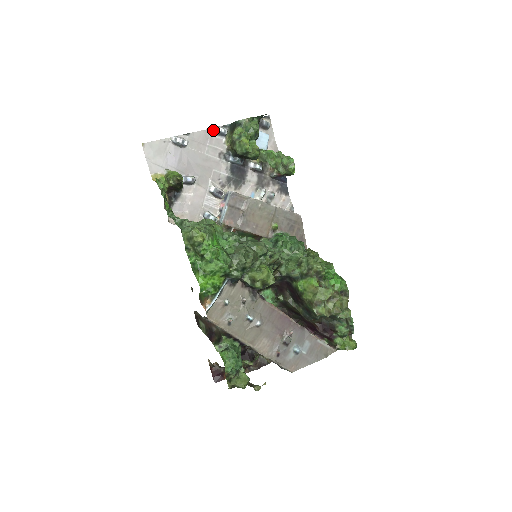
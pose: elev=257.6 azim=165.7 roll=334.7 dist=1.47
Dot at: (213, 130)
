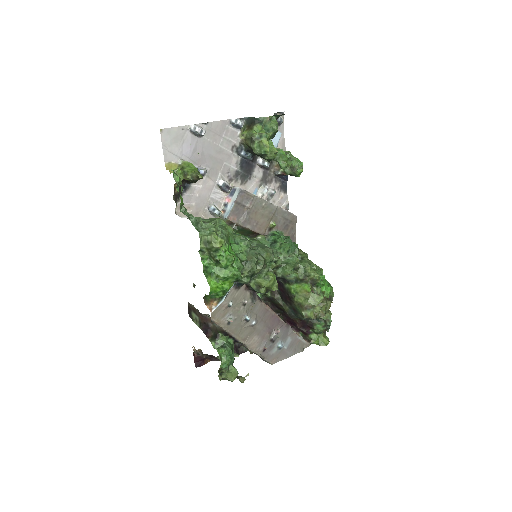
Dot at: (231, 121)
